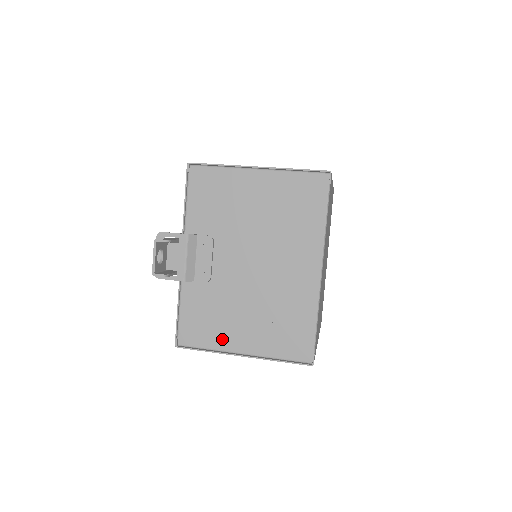
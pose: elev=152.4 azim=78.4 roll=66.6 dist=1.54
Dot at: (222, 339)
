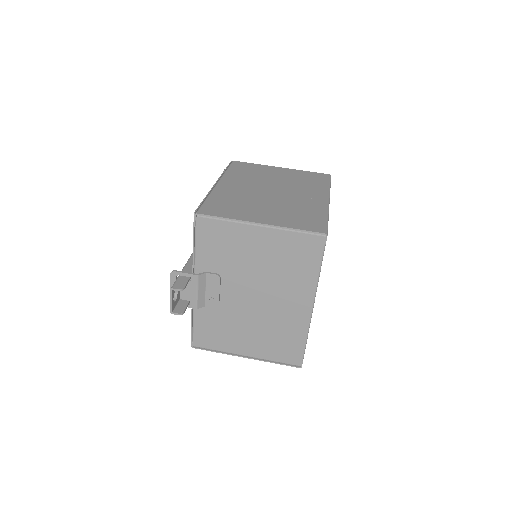
Dot at: (229, 346)
